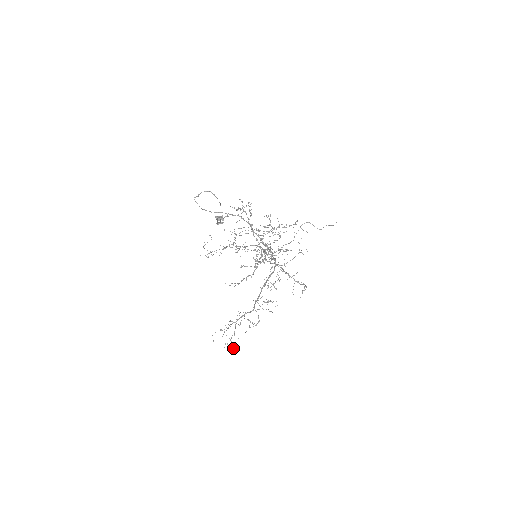
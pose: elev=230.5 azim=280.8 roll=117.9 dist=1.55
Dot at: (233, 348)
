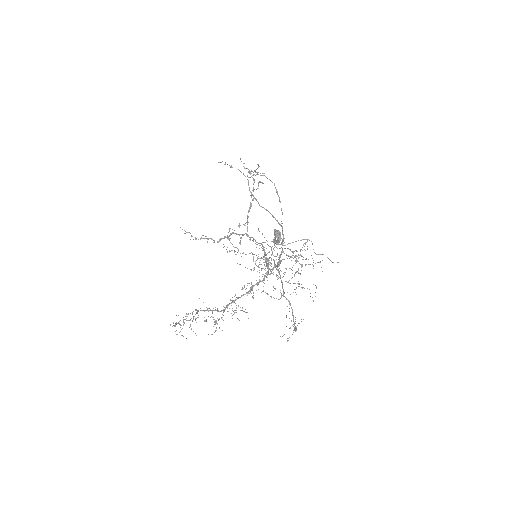
Dot at: occluded
